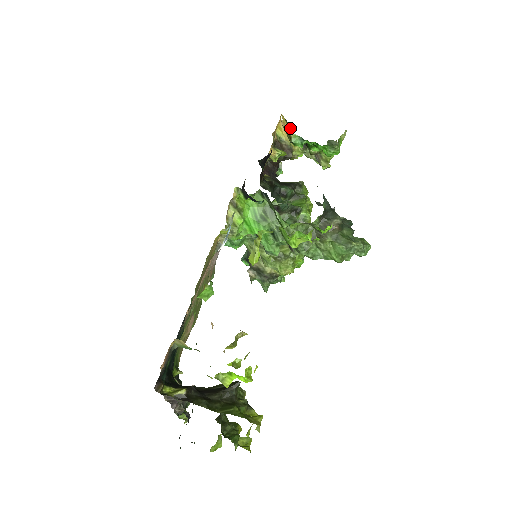
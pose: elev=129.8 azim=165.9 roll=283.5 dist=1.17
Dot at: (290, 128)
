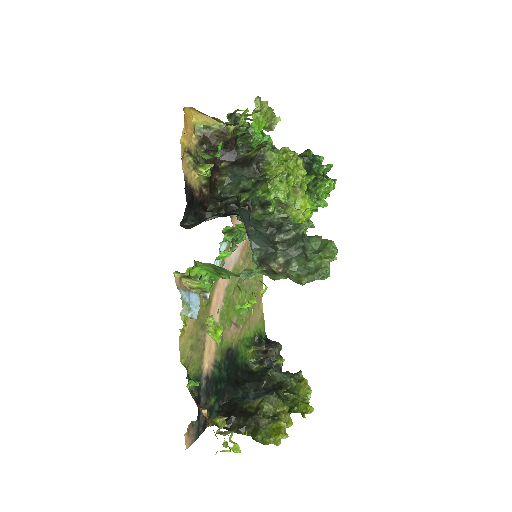
Dot at: occluded
